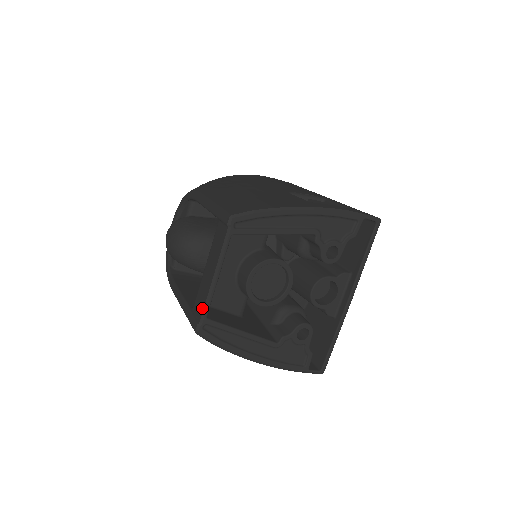
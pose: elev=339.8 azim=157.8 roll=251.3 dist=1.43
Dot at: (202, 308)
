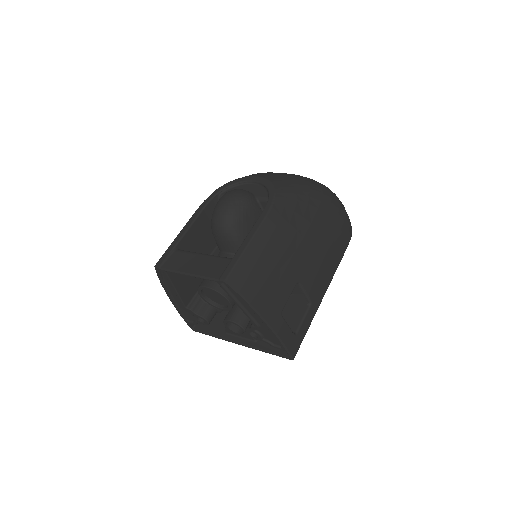
Dot at: (170, 267)
